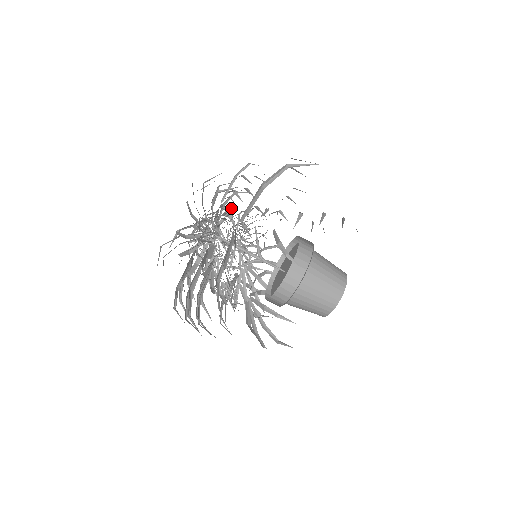
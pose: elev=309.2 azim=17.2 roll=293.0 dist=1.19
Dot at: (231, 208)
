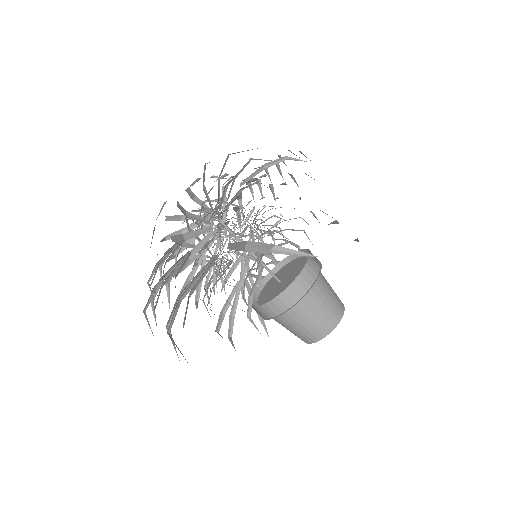
Dot at: (266, 175)
